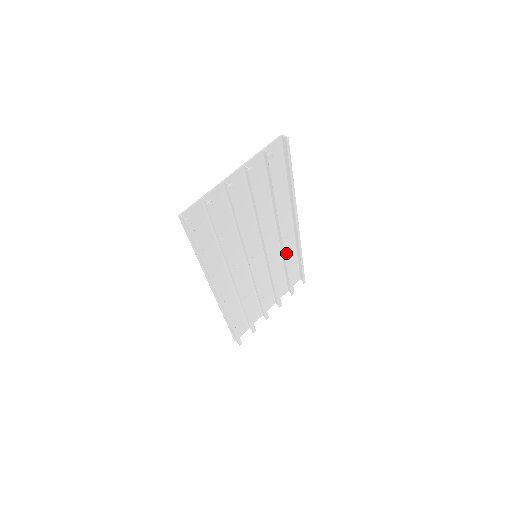
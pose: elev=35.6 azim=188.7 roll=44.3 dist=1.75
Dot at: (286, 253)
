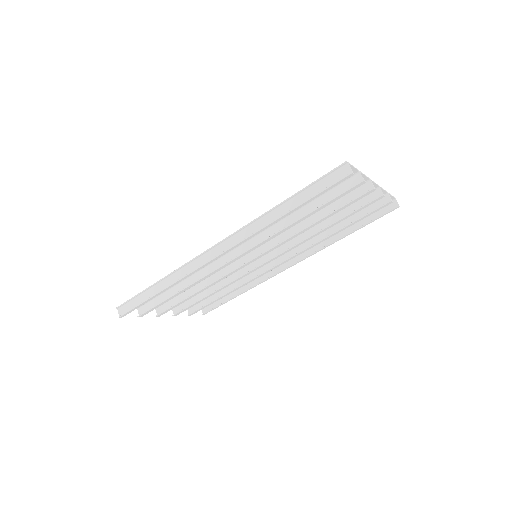
Dot at: (255, 278)
